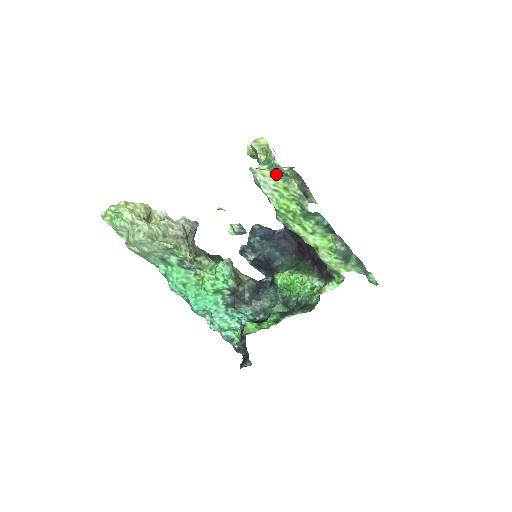
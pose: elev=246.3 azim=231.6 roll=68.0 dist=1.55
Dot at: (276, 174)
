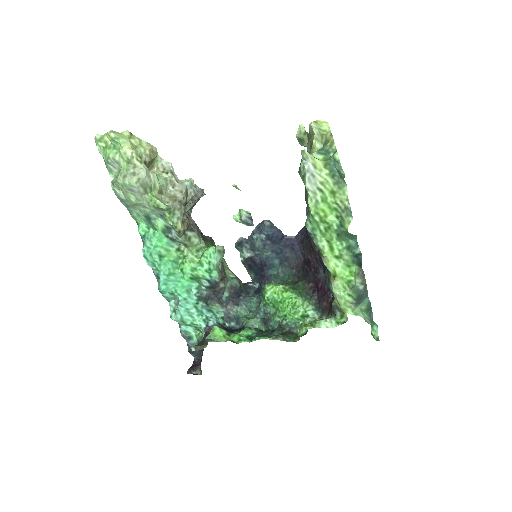
Dot at: (330, 171)
